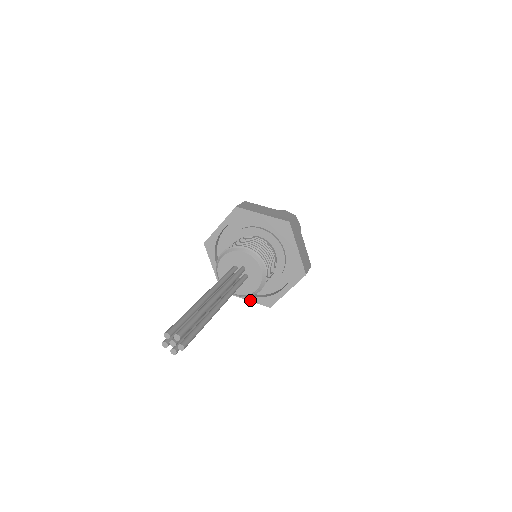
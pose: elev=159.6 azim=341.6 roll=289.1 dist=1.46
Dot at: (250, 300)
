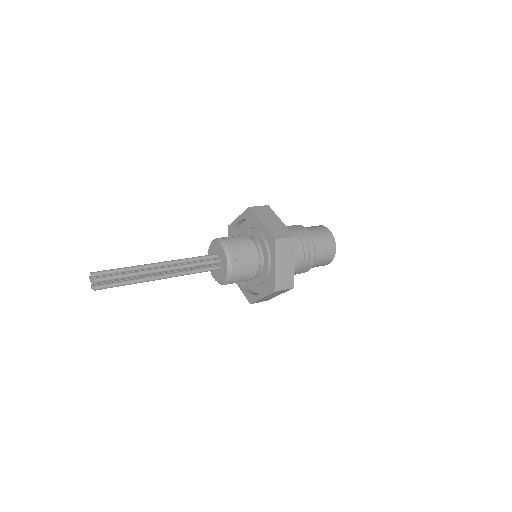
Dot at: (264, 296)
